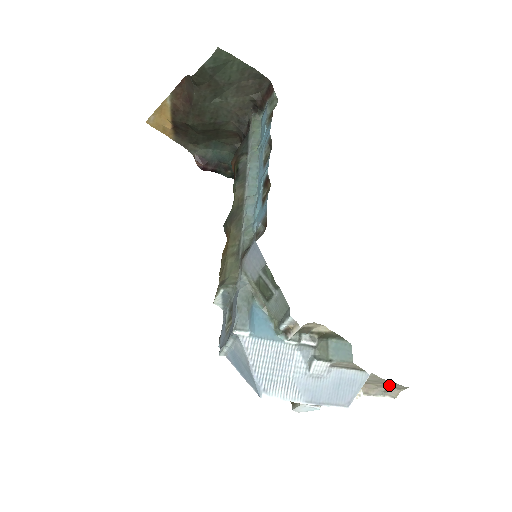
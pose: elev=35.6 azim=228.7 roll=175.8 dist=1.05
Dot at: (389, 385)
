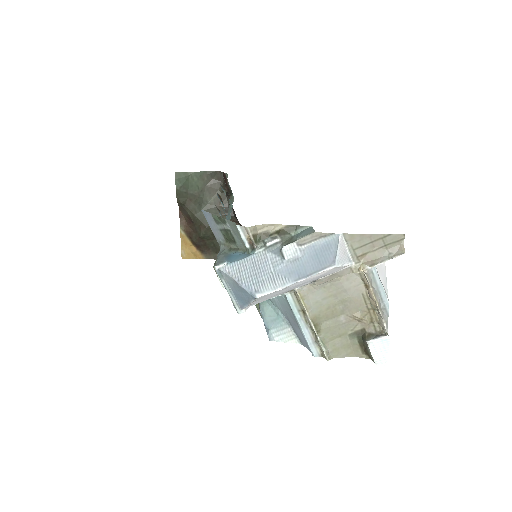
Dot at: (383, 243)
